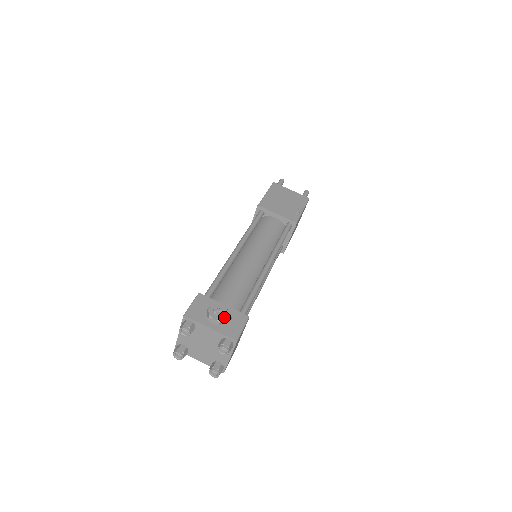
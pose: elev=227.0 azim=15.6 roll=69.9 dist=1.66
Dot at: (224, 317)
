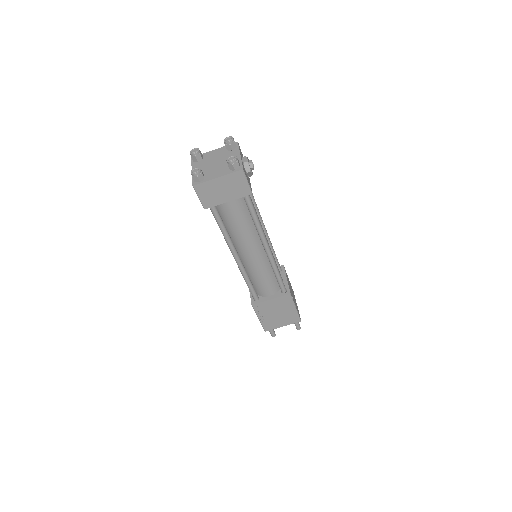
Dot at: (250, 167)
